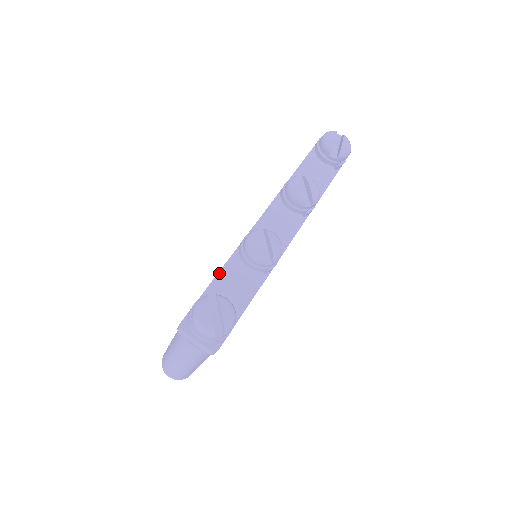
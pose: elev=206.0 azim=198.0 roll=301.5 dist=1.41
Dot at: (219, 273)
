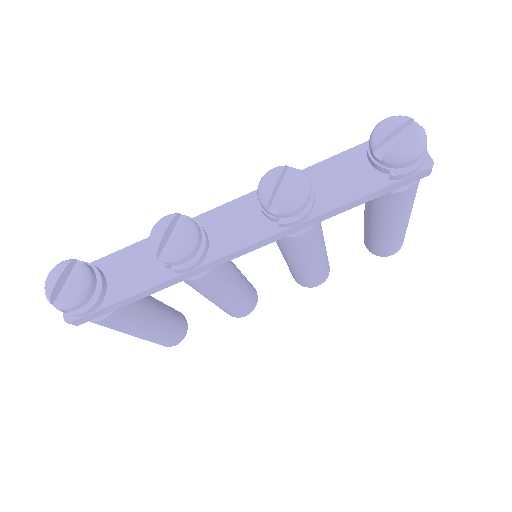
Dot at: (130, 246)
